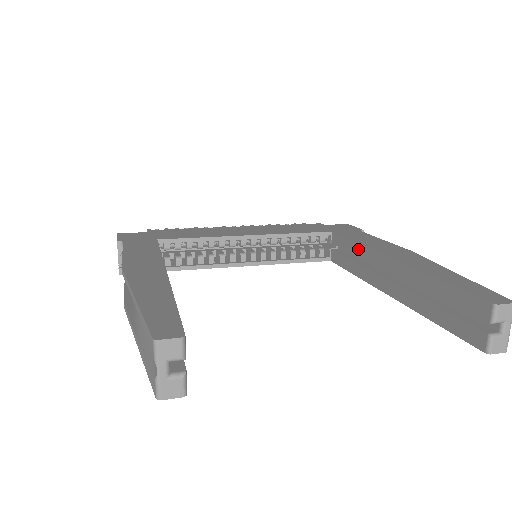
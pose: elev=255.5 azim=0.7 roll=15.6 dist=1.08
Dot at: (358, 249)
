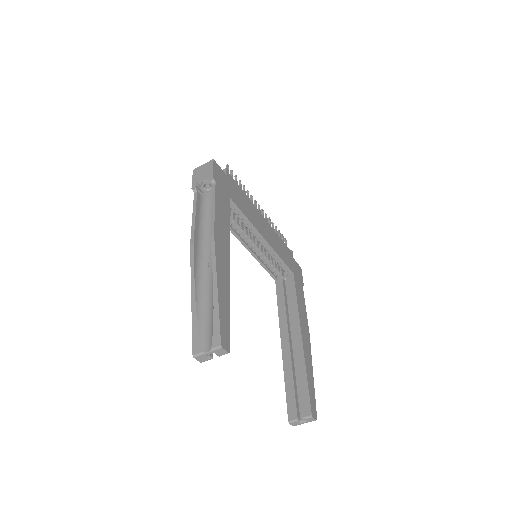
Dot at: (294, 305)
